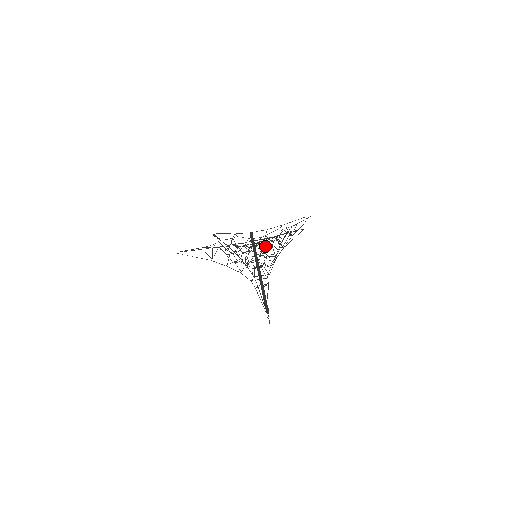
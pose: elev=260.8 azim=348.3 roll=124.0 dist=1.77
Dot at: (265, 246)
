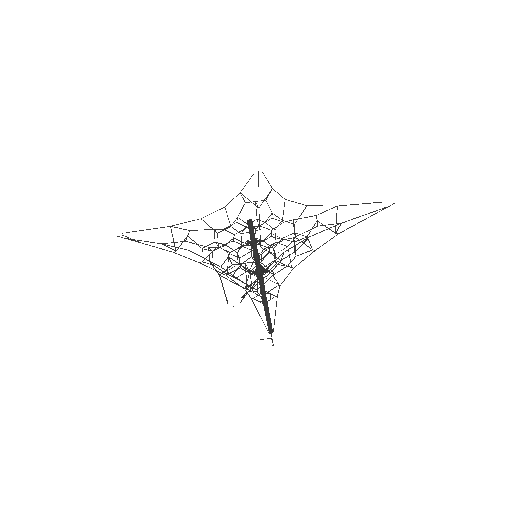
Dot at: occluded
